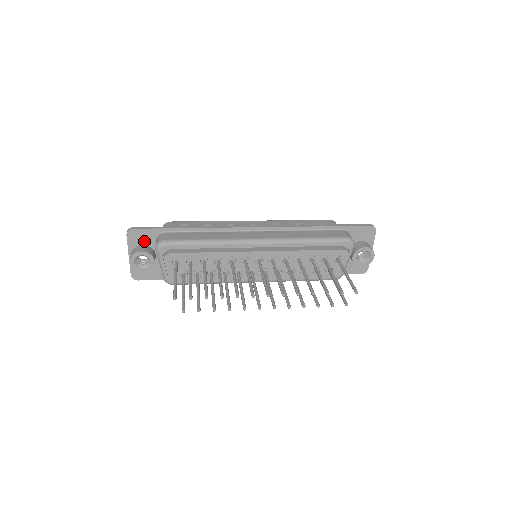
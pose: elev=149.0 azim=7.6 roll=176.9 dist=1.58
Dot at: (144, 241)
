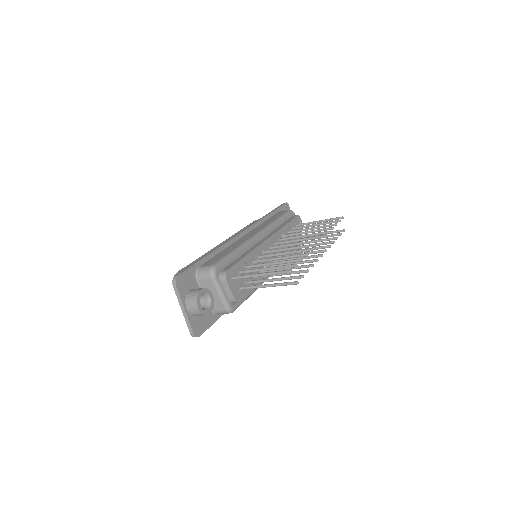
Dot at: (189, 285)
